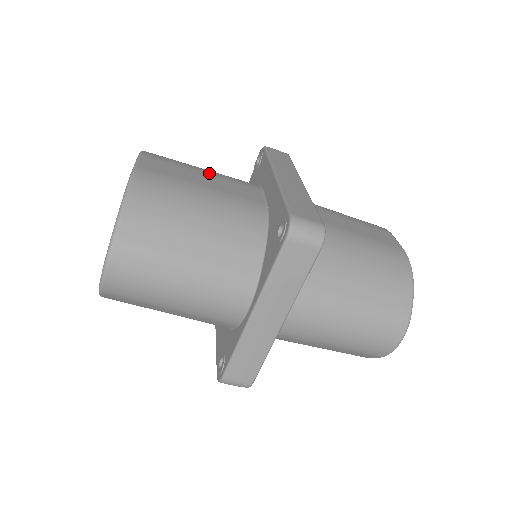
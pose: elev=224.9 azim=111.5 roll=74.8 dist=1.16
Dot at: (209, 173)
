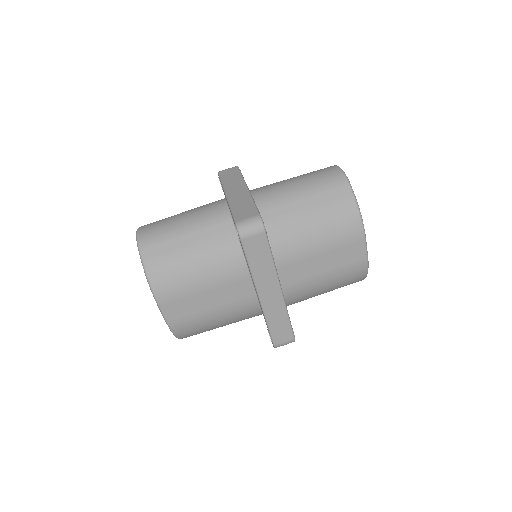
Dot at: occluded
